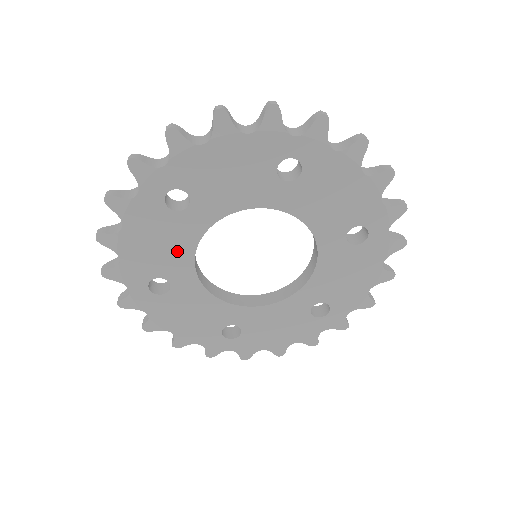
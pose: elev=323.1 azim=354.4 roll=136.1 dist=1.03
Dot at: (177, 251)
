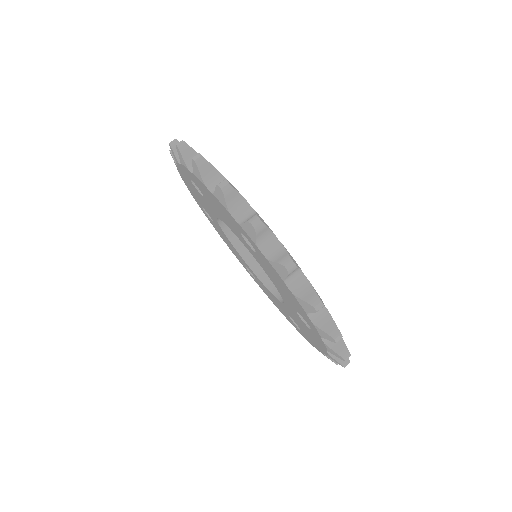
Dot at: (223, 217)
